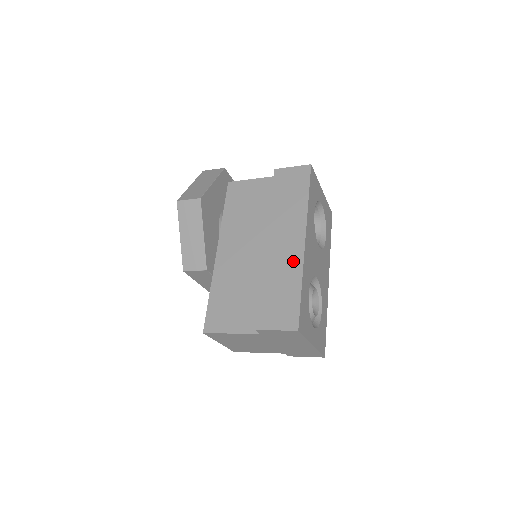
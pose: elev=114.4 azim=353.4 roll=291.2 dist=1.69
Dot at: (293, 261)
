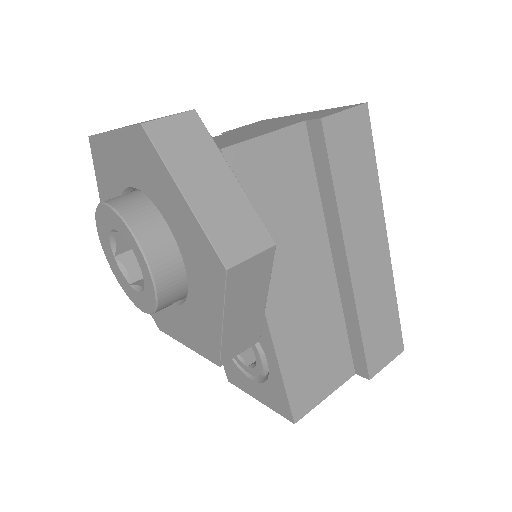
Dot at: (383, 274)
